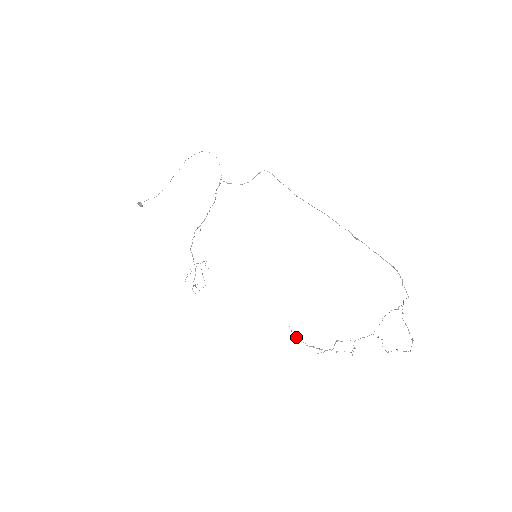
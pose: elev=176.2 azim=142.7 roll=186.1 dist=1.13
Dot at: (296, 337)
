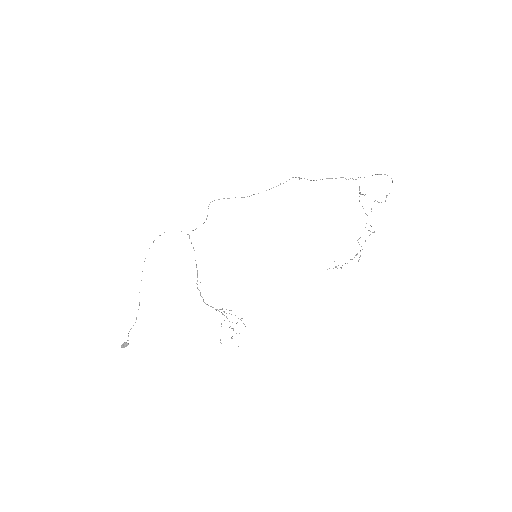
Dot at: (336, 267)
